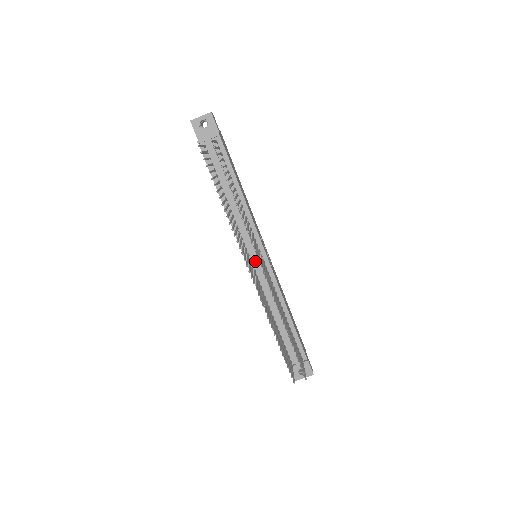
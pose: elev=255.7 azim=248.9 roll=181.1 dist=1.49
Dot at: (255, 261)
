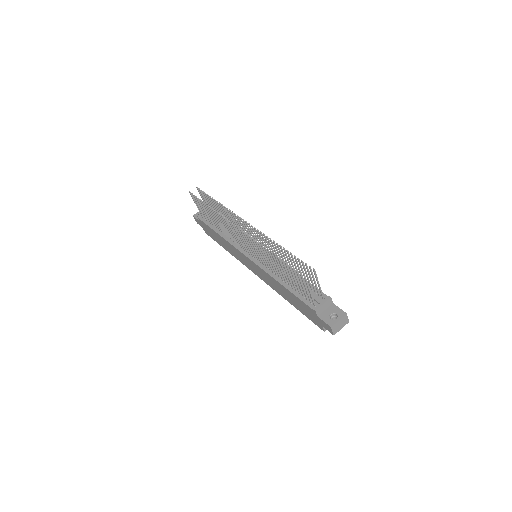
Dot at: occluded
